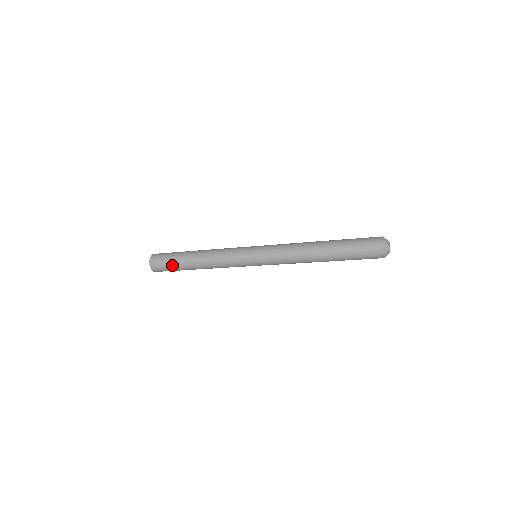
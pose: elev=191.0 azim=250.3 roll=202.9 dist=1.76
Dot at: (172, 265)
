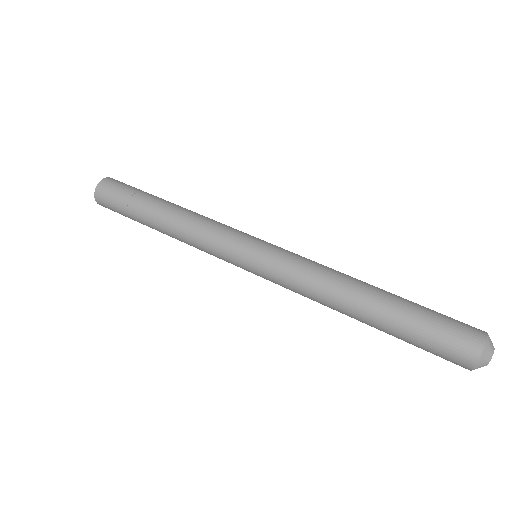
Dot at: (125, 207)
